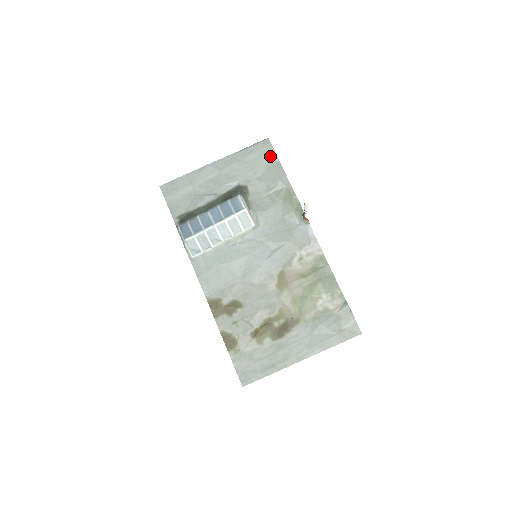
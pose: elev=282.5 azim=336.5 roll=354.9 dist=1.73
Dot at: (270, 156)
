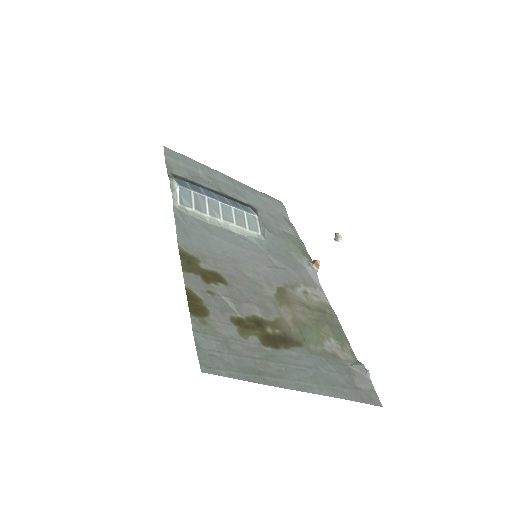
Dot at: (282, 211)
